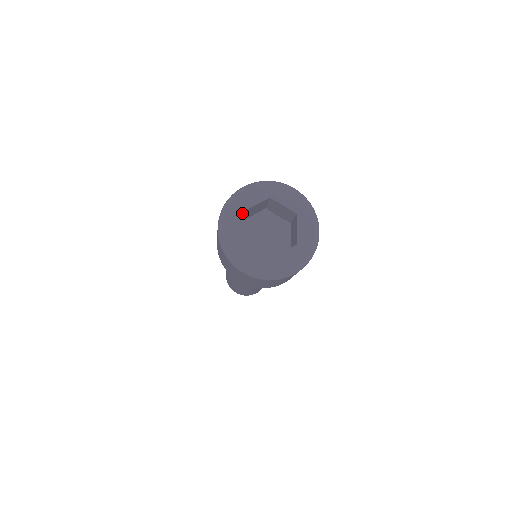
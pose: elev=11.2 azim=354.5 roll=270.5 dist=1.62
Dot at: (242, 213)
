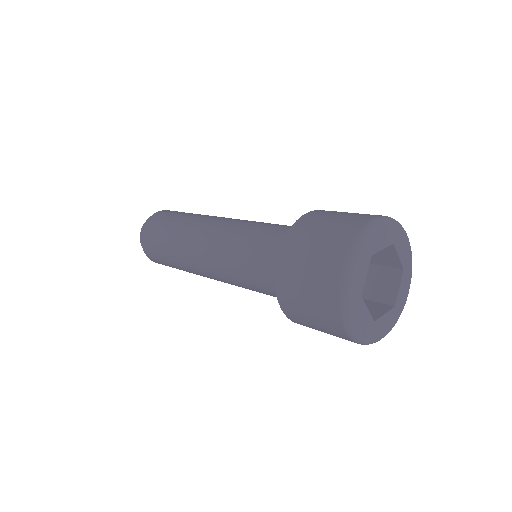
Dot at: (362, 299)
